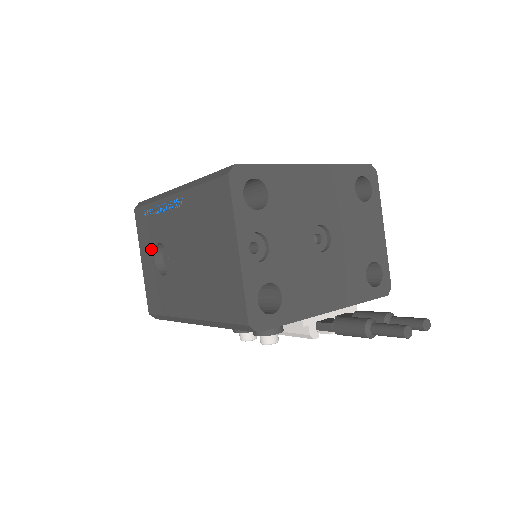
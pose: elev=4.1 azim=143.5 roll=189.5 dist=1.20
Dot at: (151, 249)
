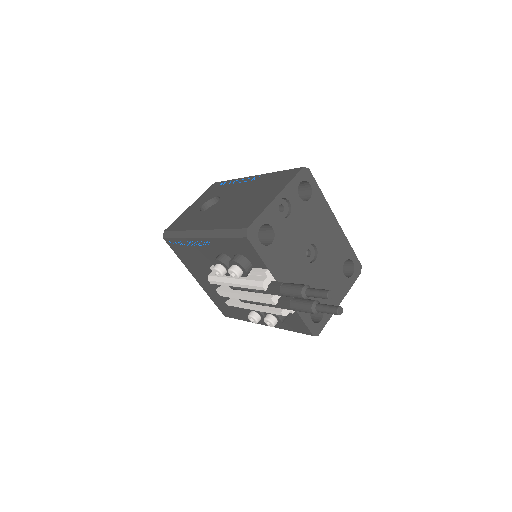
Dot at: (207, 199)
